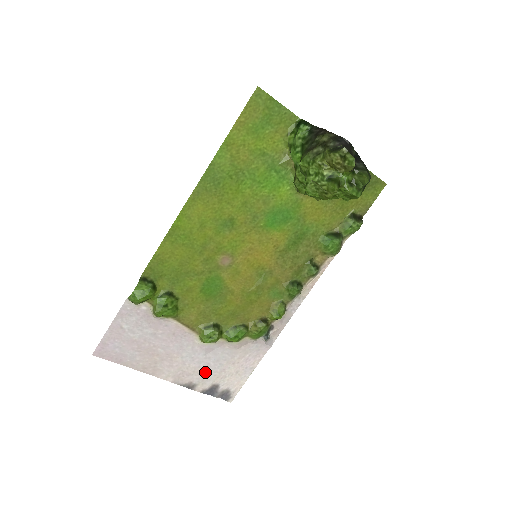
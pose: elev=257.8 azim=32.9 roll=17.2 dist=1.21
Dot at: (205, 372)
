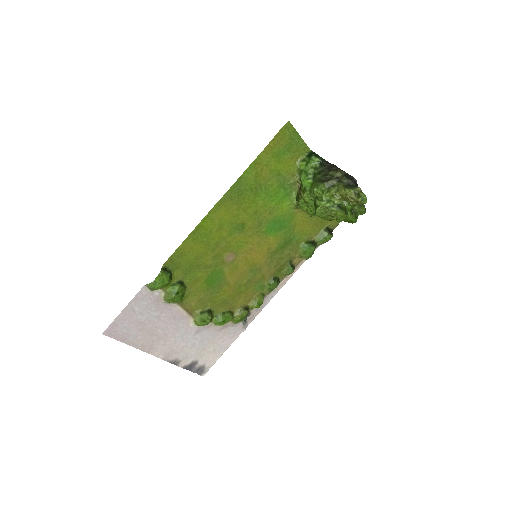
Dot at: (190, 350)
